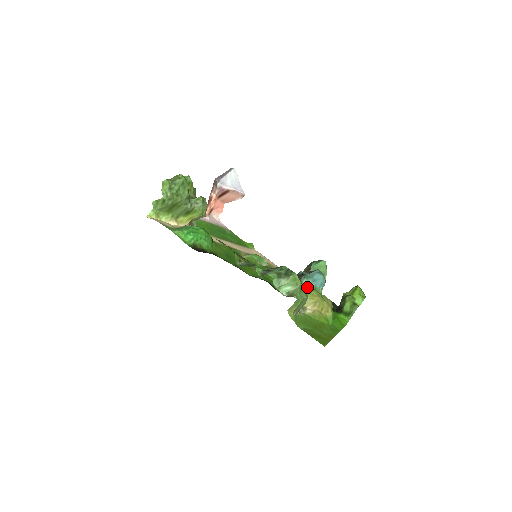
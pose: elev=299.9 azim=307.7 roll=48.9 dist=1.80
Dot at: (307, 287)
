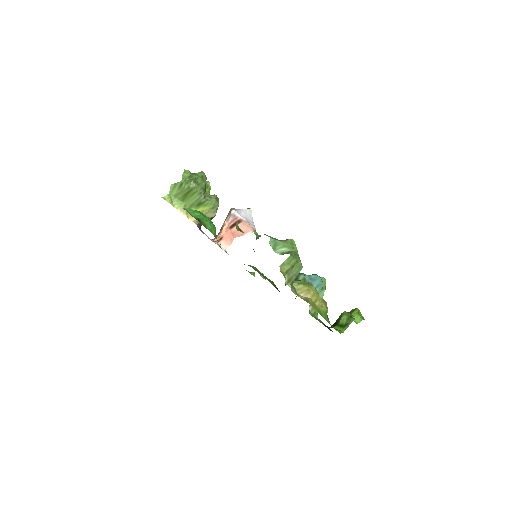
Dot at: (303, 281)
